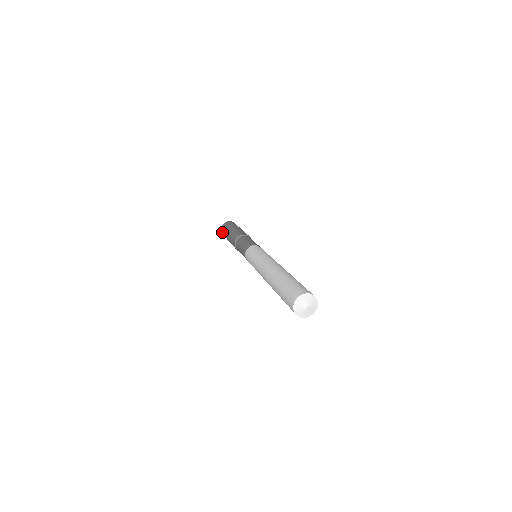
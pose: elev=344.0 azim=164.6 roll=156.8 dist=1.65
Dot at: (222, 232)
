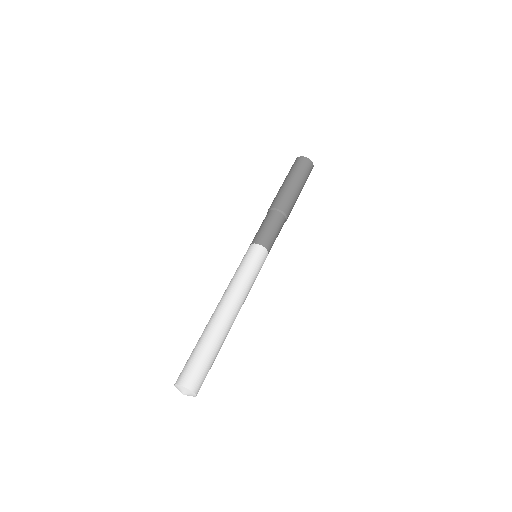
Dot at: (295, 162)
